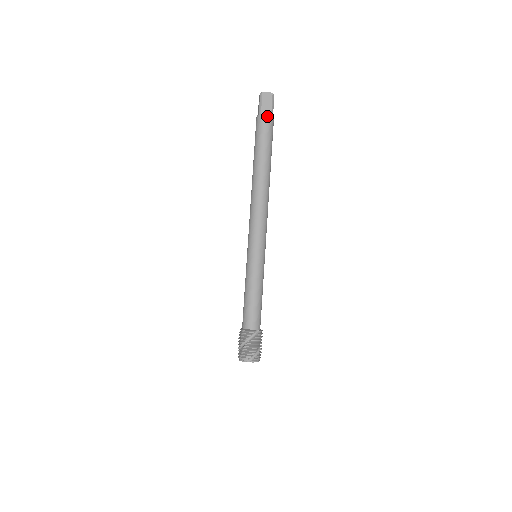
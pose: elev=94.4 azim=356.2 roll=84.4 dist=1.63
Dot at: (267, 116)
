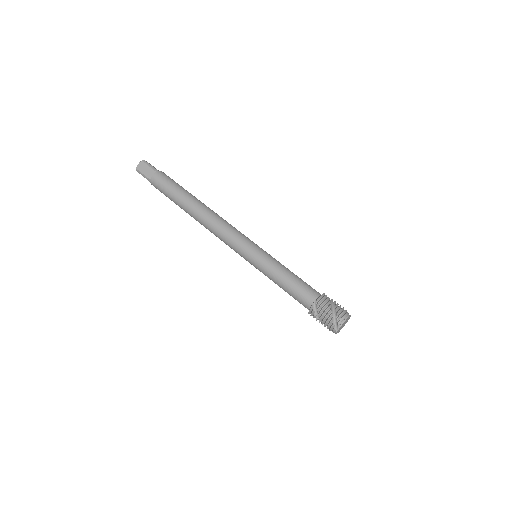
Dot at: (163, 172)
